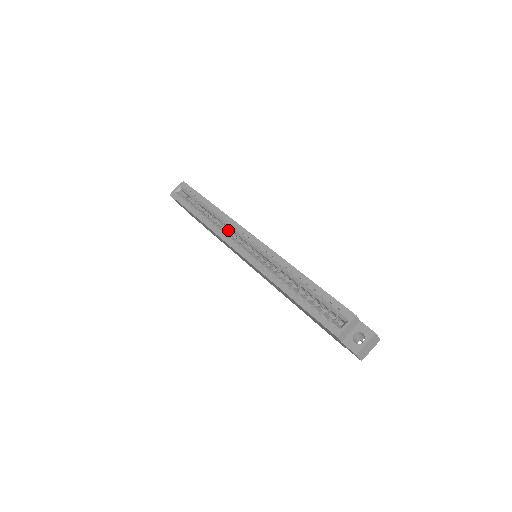
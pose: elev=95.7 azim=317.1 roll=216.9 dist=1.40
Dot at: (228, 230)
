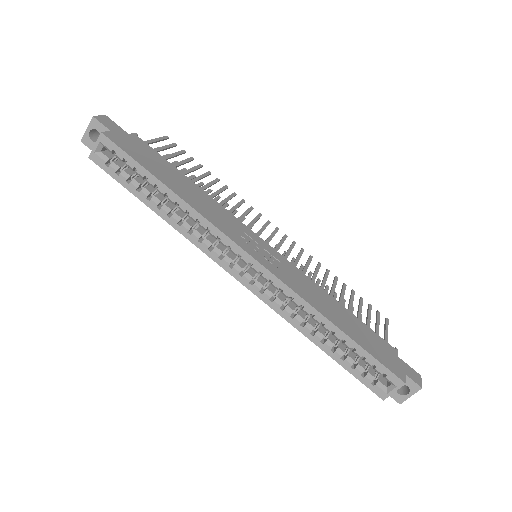
Dot at: occluded
